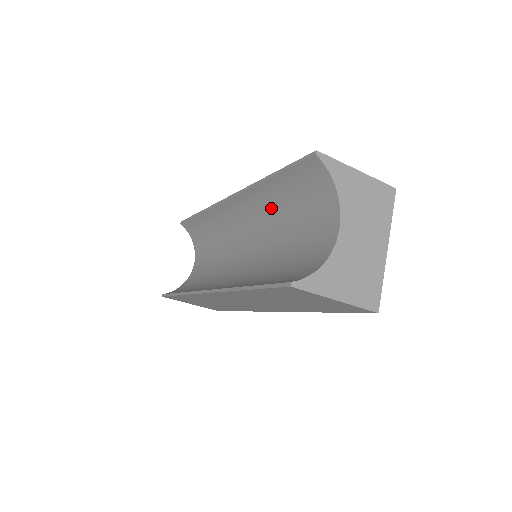
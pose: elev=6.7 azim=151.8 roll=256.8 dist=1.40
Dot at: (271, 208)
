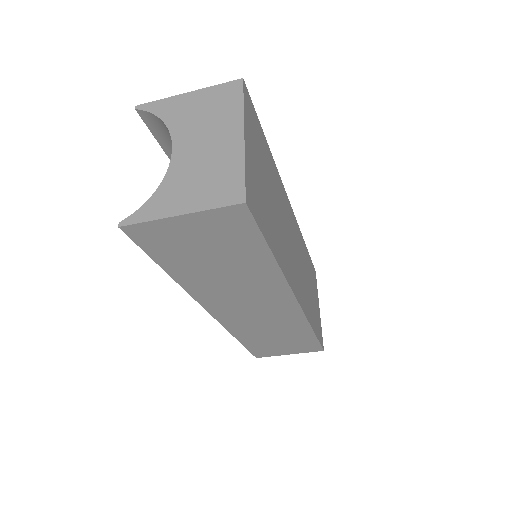
Dot at: occluded
